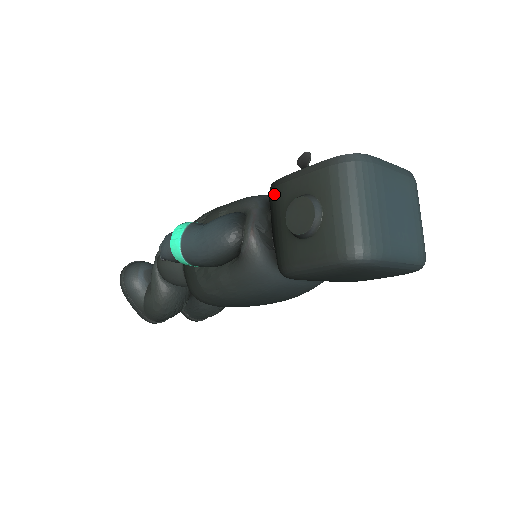
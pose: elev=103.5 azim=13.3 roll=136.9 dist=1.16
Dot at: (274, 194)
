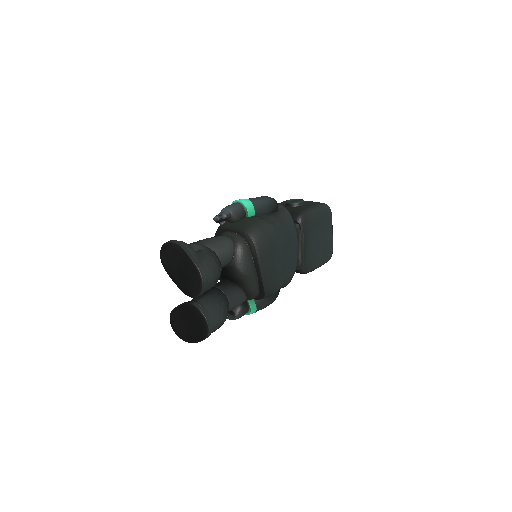
Dot at: occluded
